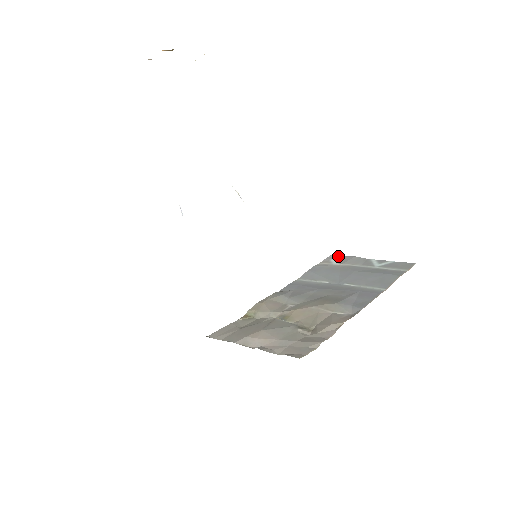
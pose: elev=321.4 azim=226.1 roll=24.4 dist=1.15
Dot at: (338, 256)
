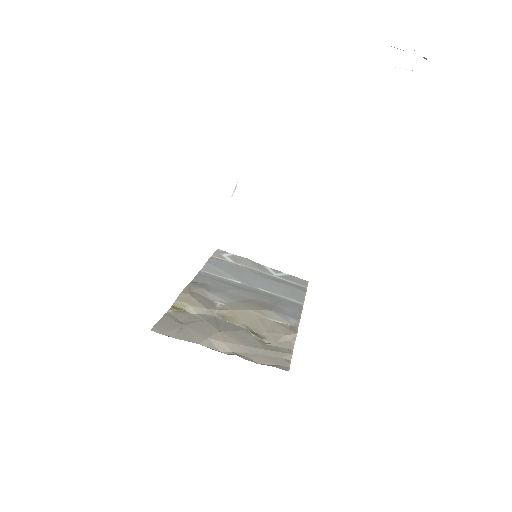
Dot at: (227, 252)
